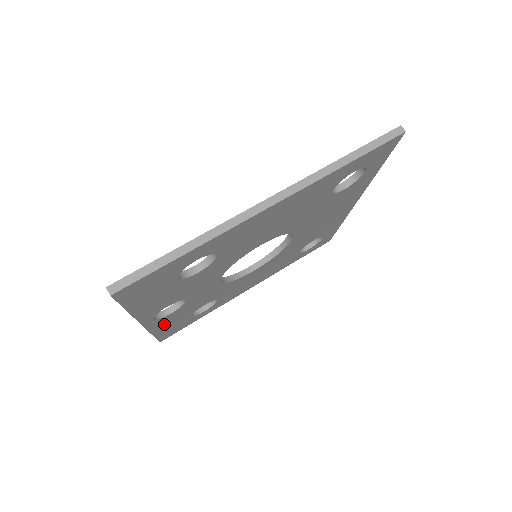
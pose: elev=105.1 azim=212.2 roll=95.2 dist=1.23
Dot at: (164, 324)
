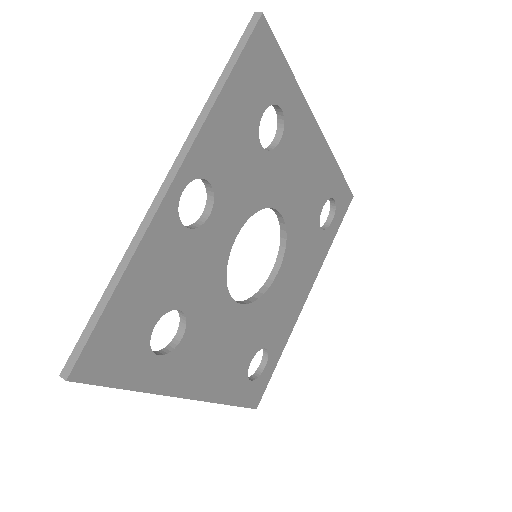
Dot at: (152, 261)
